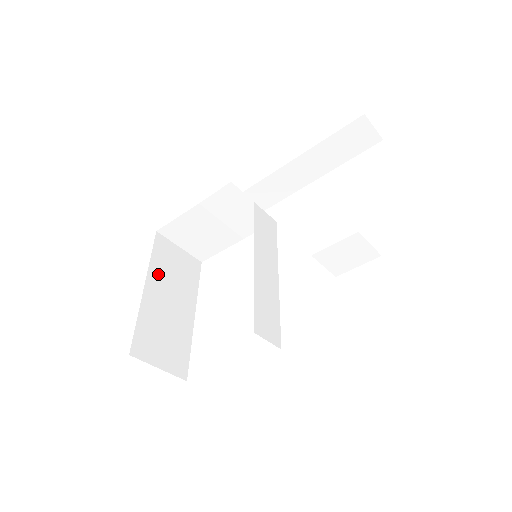
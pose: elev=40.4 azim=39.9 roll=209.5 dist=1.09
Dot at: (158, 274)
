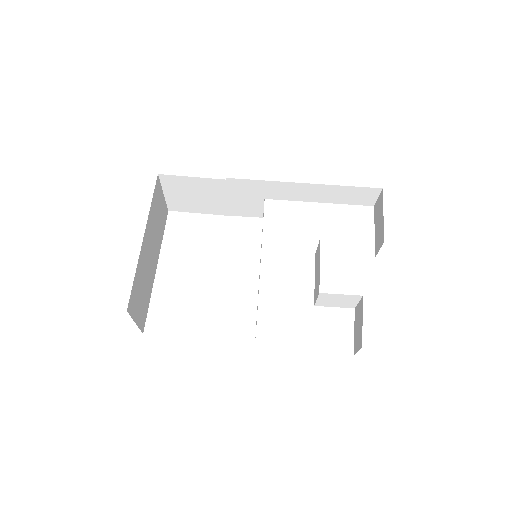
Dot at: (151, 223)
